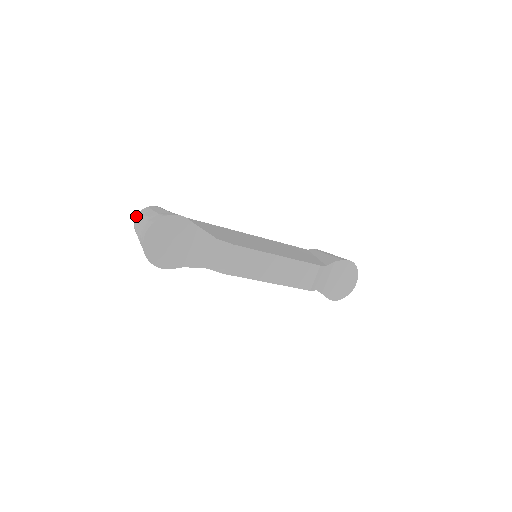
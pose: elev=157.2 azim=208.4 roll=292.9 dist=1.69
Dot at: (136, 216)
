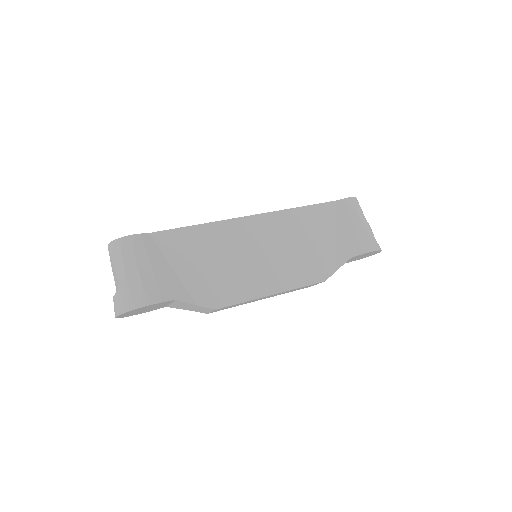
Dot at: (108, 245)
